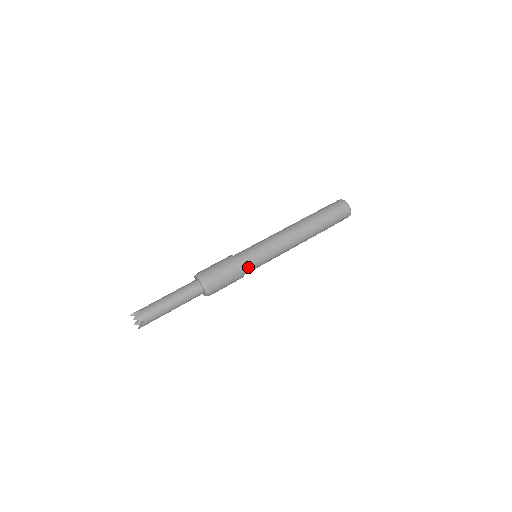
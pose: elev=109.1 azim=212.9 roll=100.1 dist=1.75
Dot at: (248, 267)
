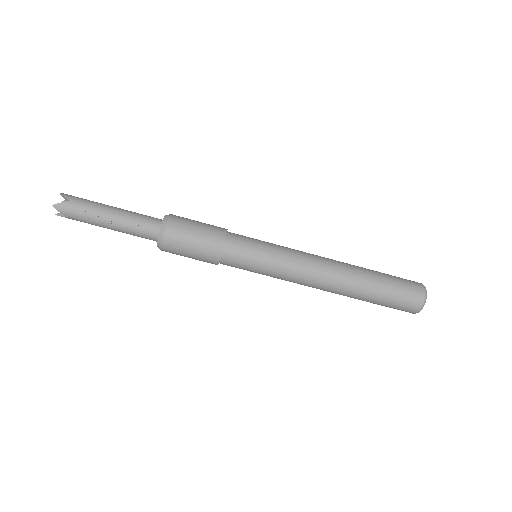
Dot at: (235, 243)
